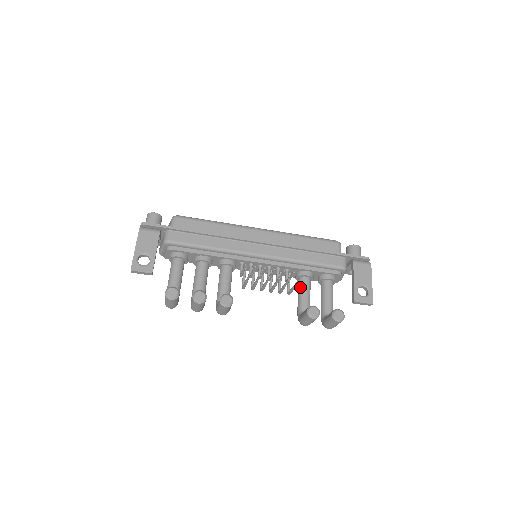
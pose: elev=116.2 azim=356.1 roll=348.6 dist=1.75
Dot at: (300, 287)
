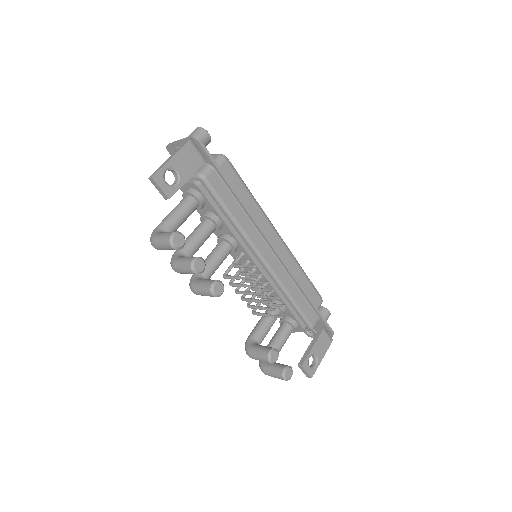
Dot at: occluded
